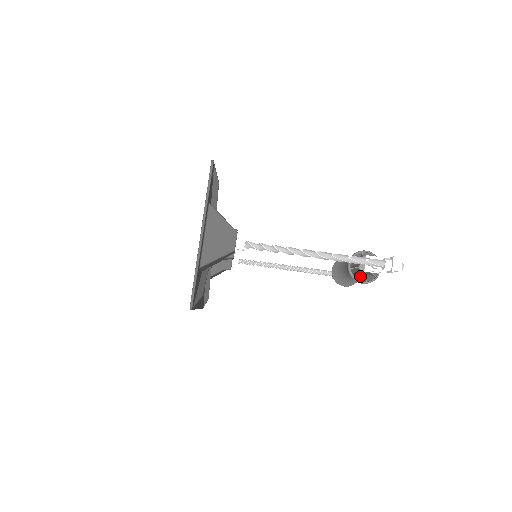
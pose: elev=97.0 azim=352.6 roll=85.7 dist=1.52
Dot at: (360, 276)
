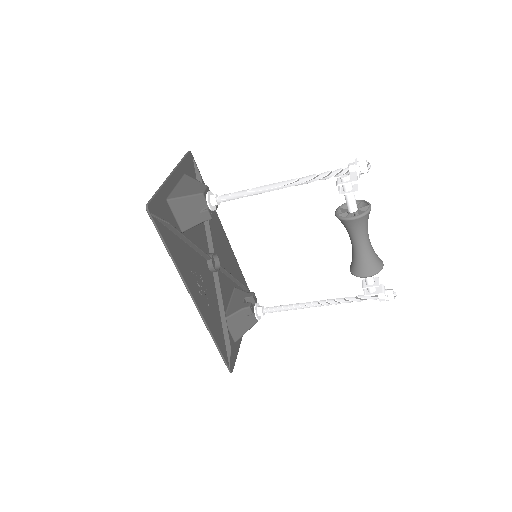
Dot at: (357, 227)
